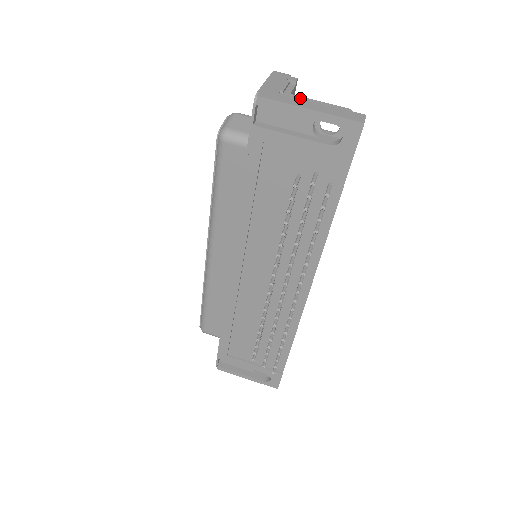
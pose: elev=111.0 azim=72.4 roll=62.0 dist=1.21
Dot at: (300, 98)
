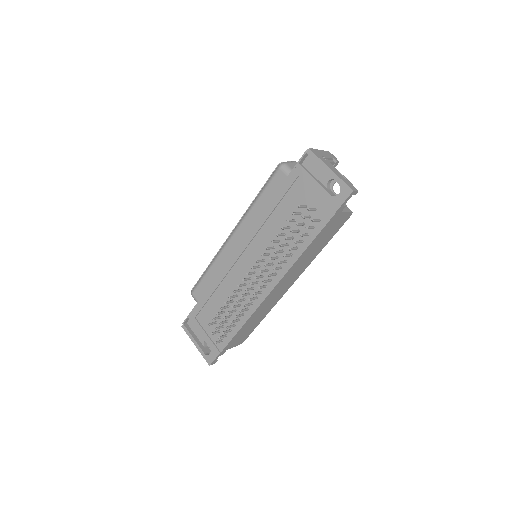
Dot at: (331, 164)
